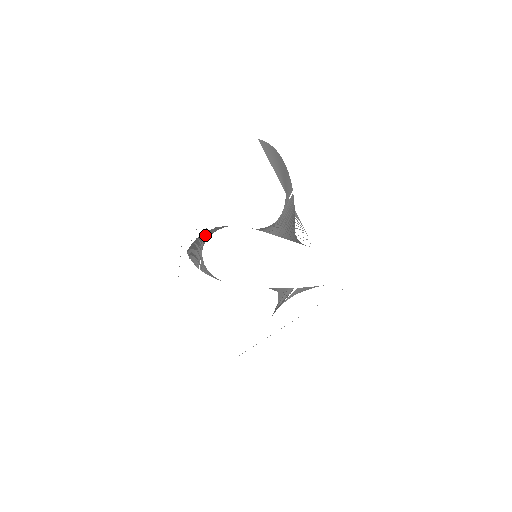
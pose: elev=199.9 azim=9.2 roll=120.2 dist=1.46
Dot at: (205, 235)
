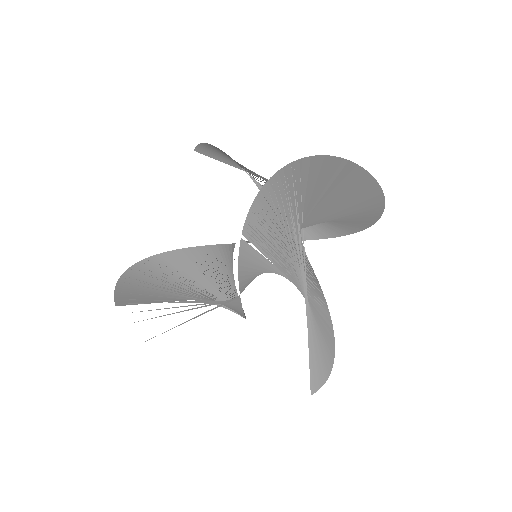
Dot at: (172, 259)
